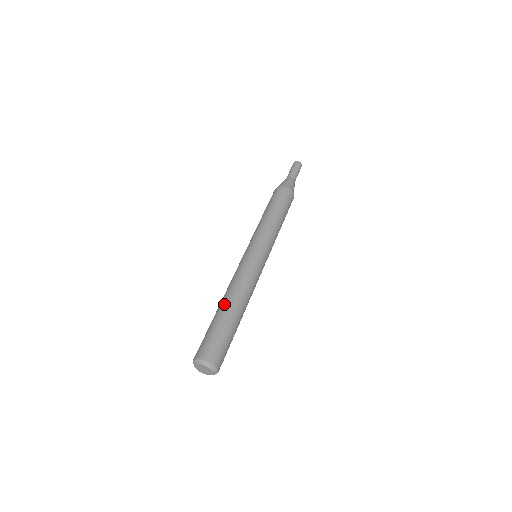
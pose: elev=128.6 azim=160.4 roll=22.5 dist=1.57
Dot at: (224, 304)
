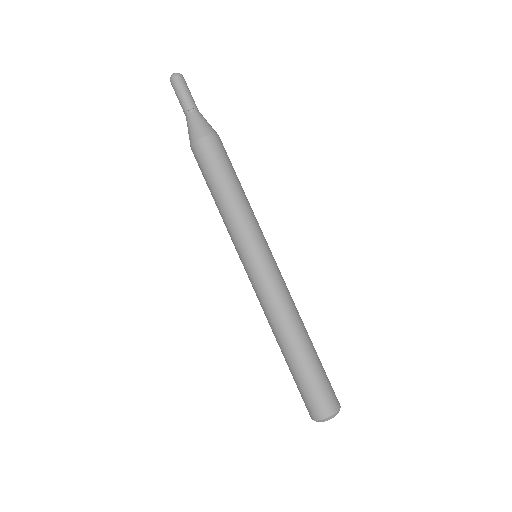
Dot at: (282, 349)
